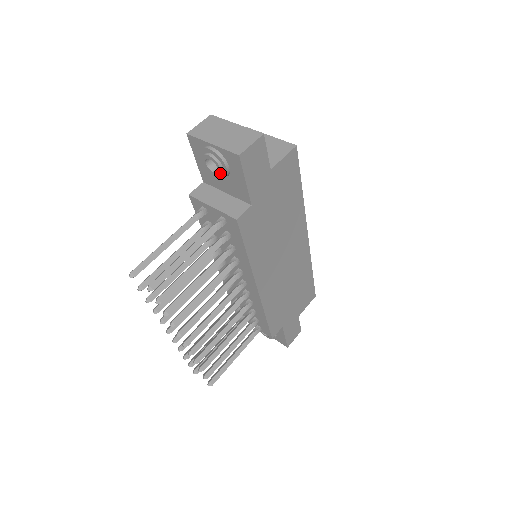
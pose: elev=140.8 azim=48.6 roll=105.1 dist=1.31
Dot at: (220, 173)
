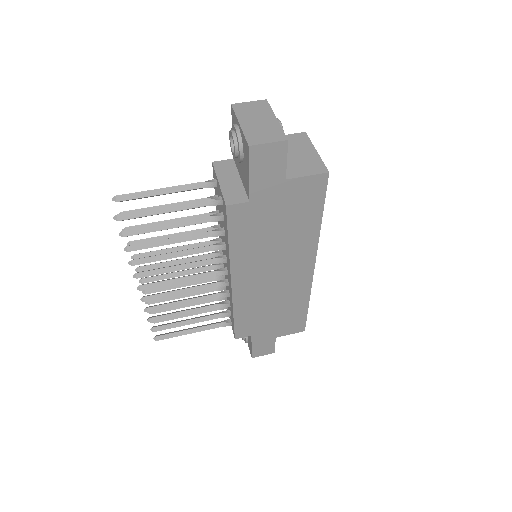
Dot at: (235, 155)
